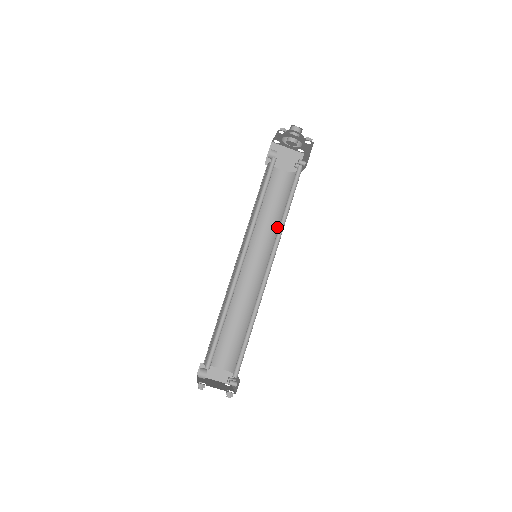
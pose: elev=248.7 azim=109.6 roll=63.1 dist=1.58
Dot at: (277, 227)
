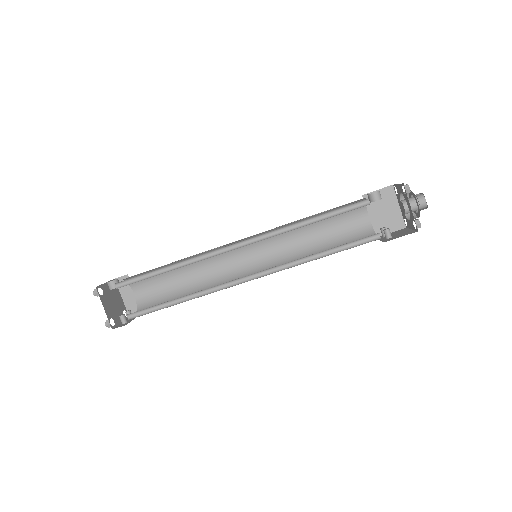
Dot at: (303, 255)
